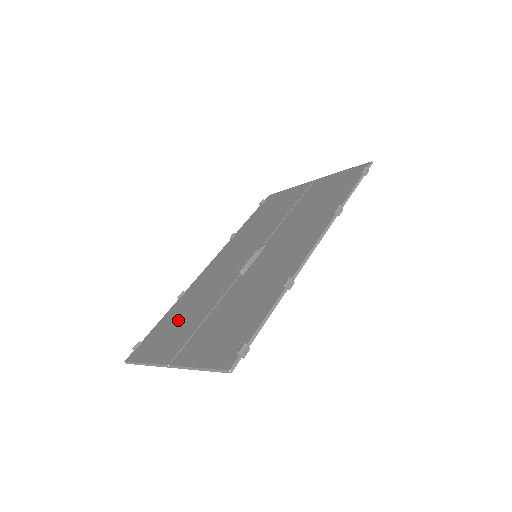
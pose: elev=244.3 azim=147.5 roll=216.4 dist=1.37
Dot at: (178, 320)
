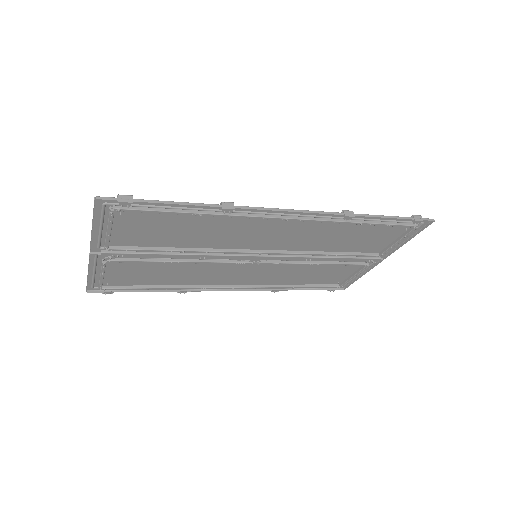
Dot at: (149, 274)
